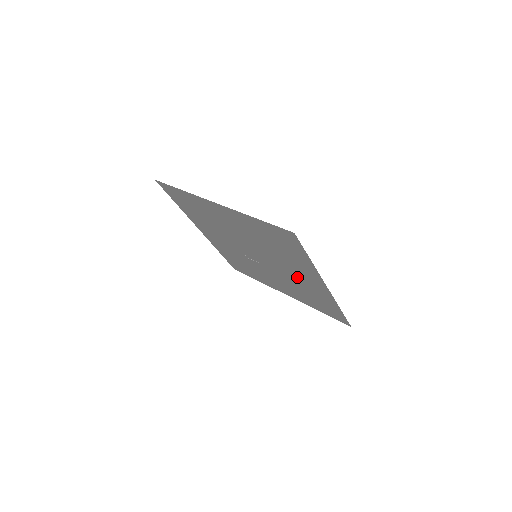
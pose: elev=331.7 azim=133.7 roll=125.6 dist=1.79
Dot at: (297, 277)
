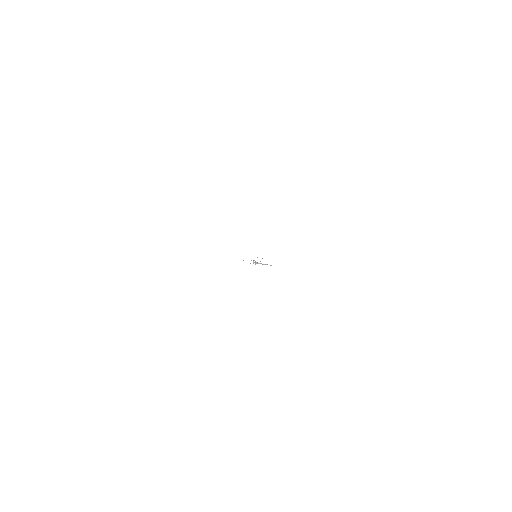
Dot at: occluded
